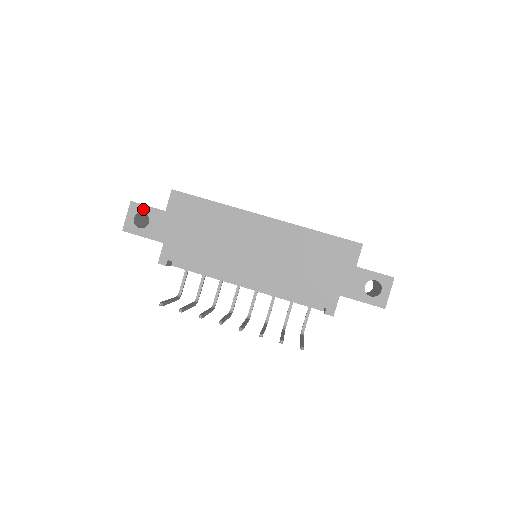
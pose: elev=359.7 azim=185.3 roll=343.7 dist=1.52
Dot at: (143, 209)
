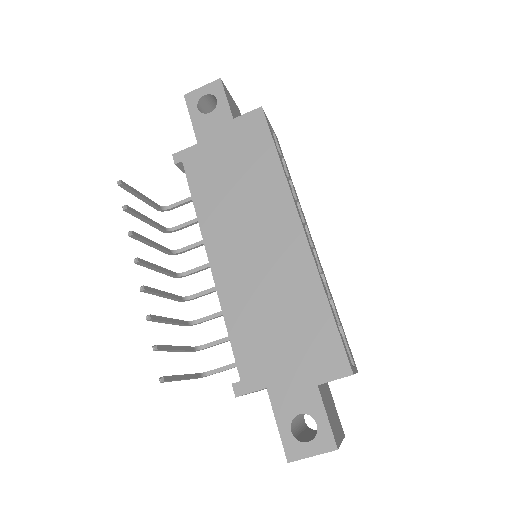
Dot at: (220, 96)
